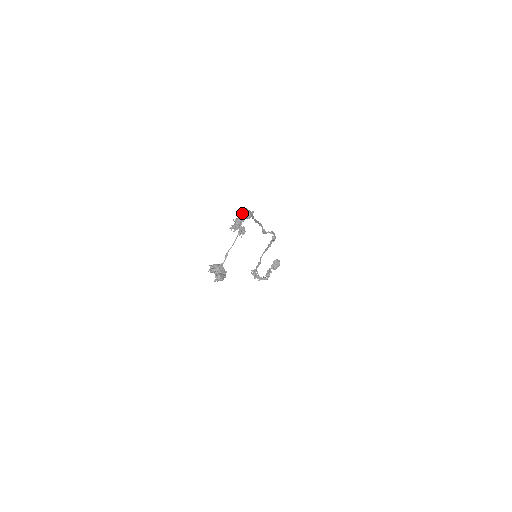
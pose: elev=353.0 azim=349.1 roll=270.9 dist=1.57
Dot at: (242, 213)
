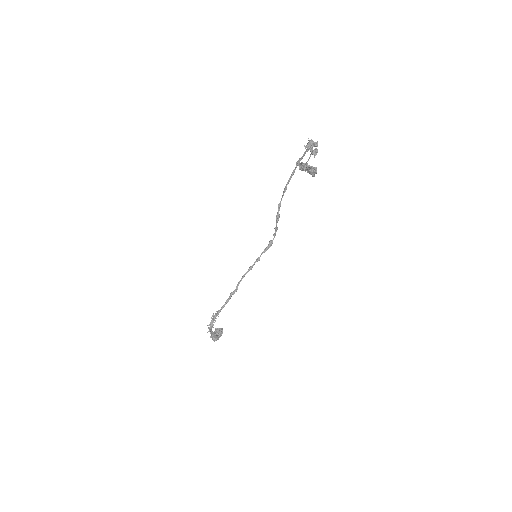
Dot at: (311, 140)
